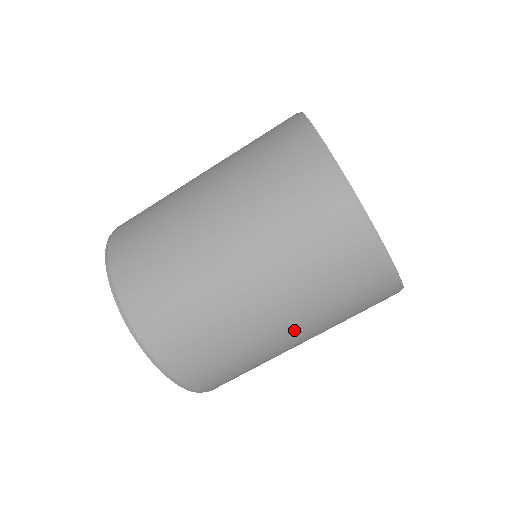
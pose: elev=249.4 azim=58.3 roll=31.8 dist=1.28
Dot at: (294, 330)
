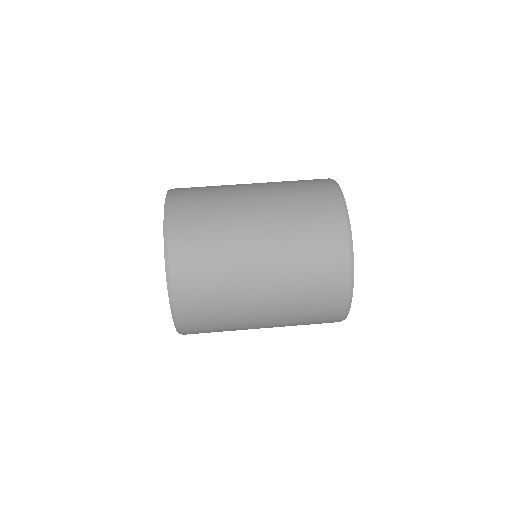
Dot at: (262, 201)
